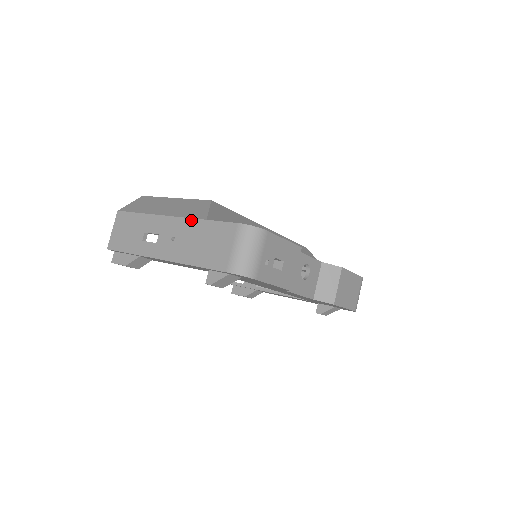
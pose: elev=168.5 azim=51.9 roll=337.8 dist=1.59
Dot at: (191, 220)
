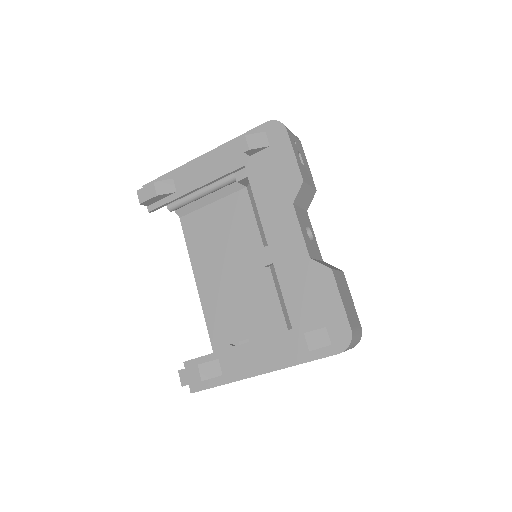
Dot at: occluded
